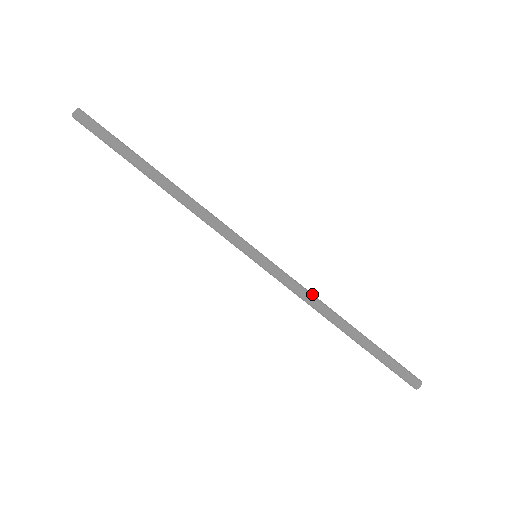
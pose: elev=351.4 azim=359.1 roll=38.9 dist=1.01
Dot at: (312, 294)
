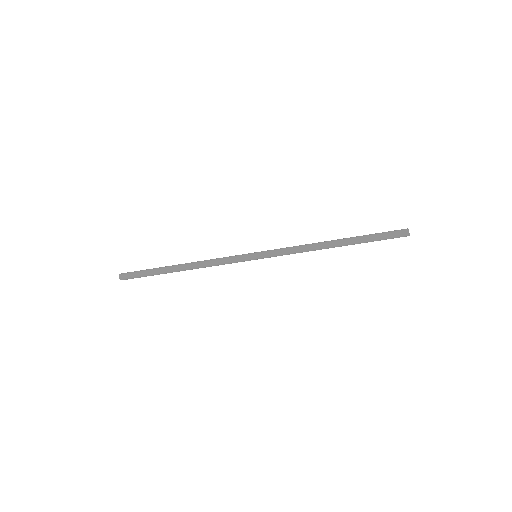
Dot at: (301, 246)
